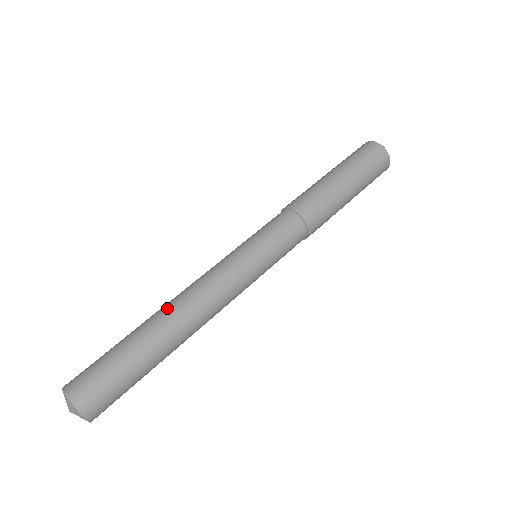
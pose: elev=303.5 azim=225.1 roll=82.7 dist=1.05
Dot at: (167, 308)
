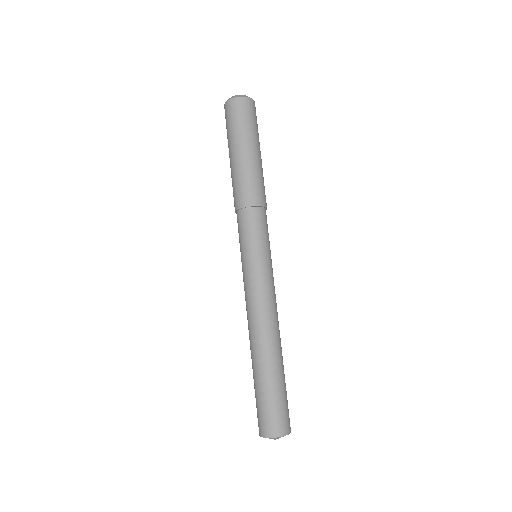
Dot at: occluded
